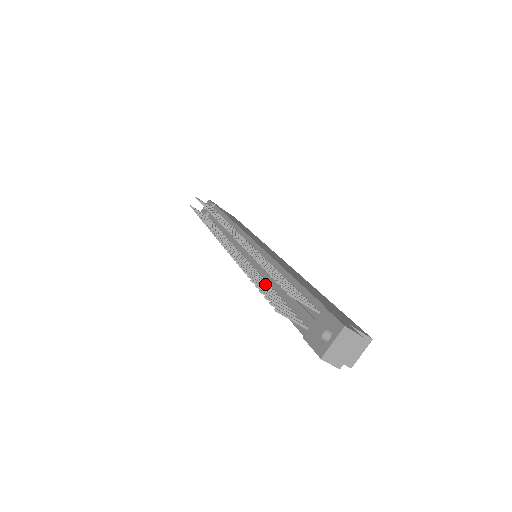
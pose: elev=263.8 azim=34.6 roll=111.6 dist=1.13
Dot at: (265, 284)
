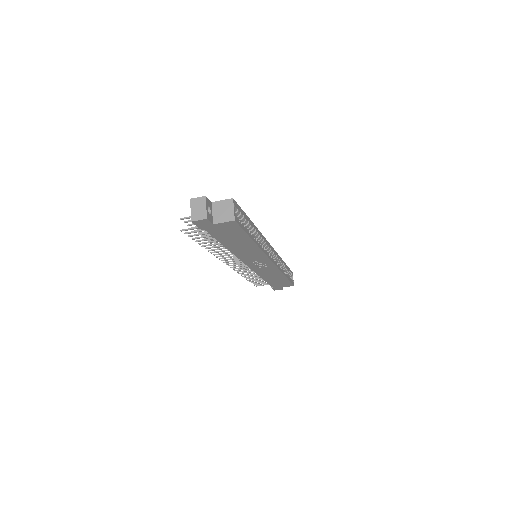
Dot at: (222, 246)
